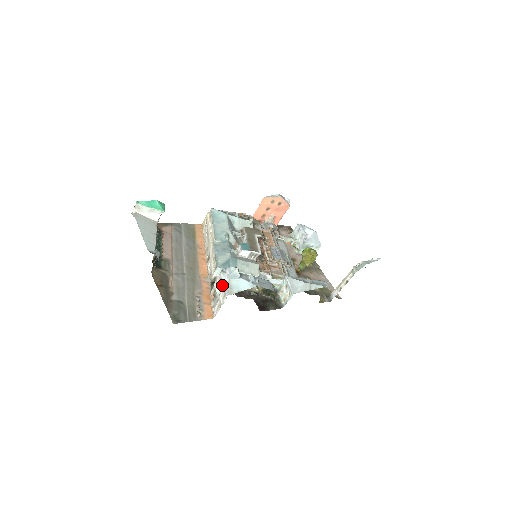
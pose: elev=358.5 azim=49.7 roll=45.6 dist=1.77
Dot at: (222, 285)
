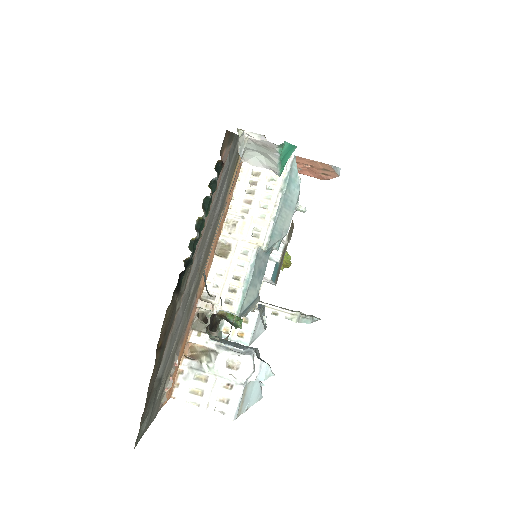
Dot at: (231, 374)
